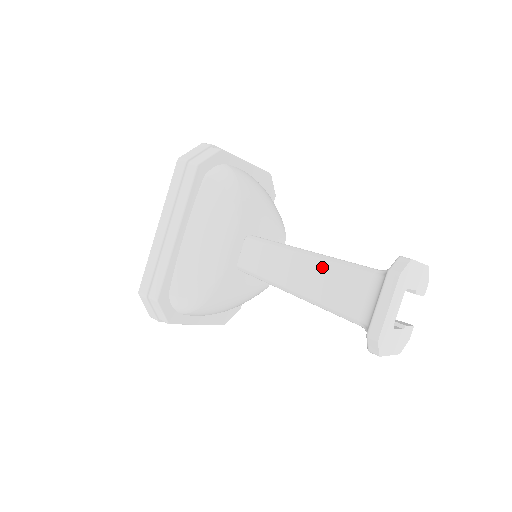
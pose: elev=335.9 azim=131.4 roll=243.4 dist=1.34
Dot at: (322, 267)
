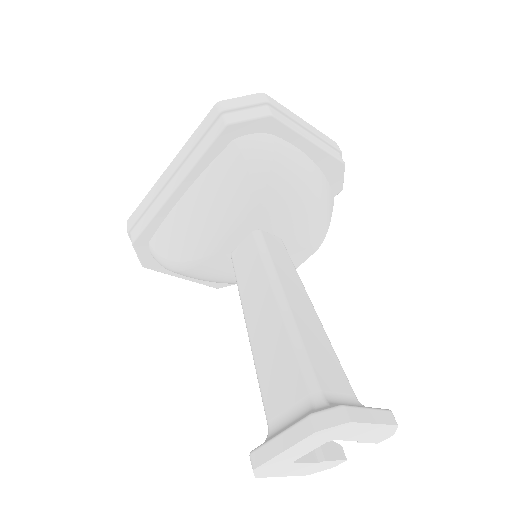
Dot at: (281, 333)
